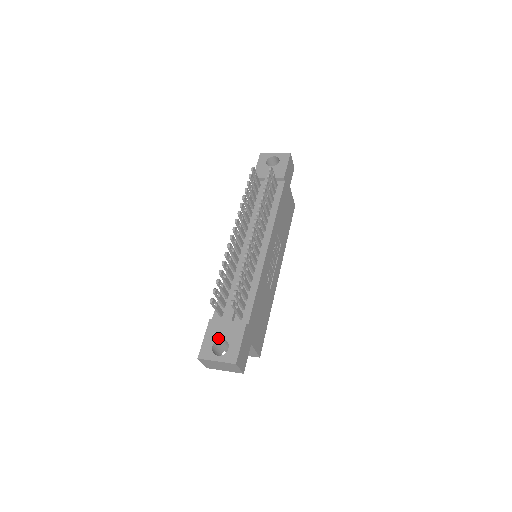
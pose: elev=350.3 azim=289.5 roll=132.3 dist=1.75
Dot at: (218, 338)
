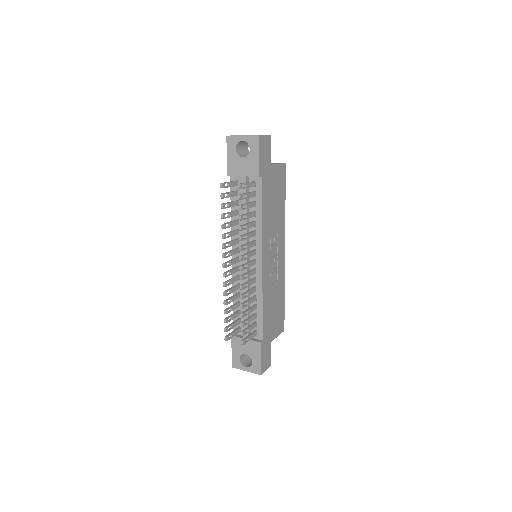
Dot at: (242, 353)
